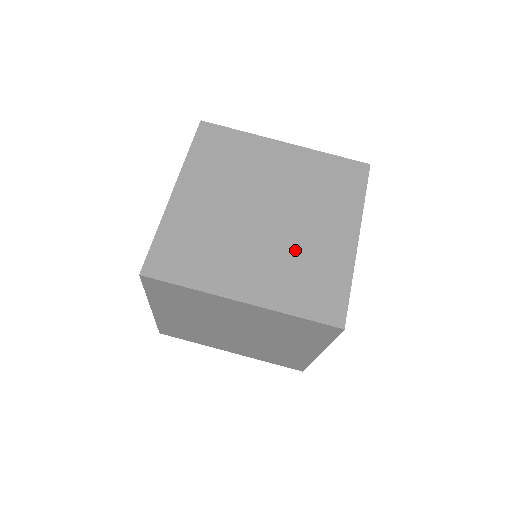
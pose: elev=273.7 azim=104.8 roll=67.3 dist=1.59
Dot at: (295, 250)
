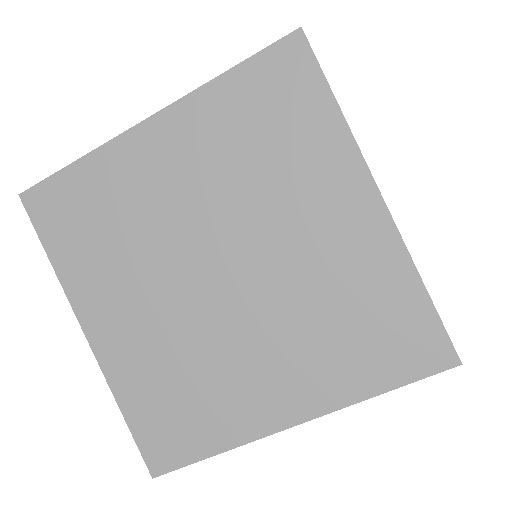
Dot at: occluded
